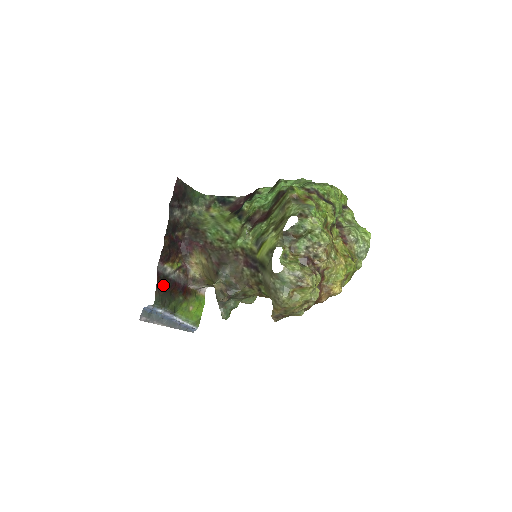
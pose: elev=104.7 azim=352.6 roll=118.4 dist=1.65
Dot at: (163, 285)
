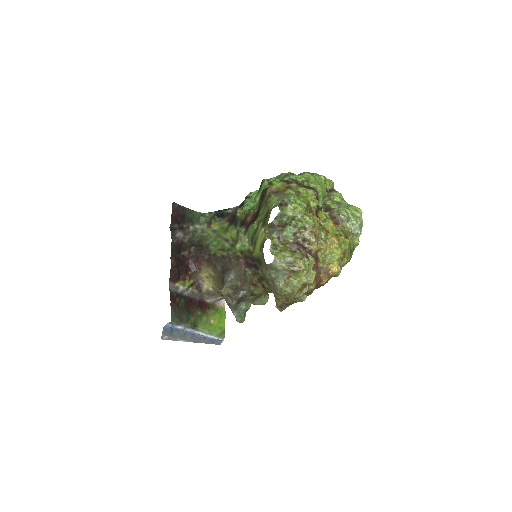
Dot at: (178, 303)
